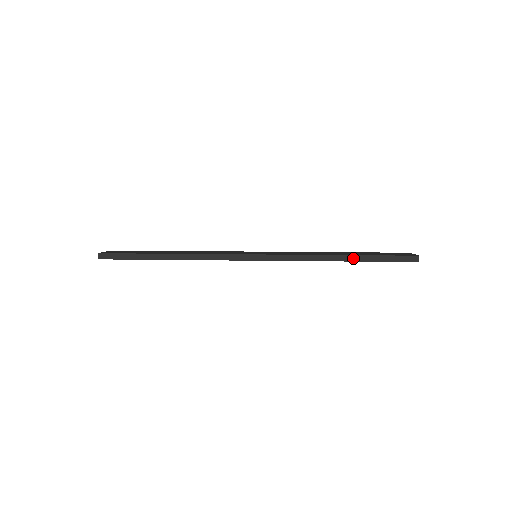
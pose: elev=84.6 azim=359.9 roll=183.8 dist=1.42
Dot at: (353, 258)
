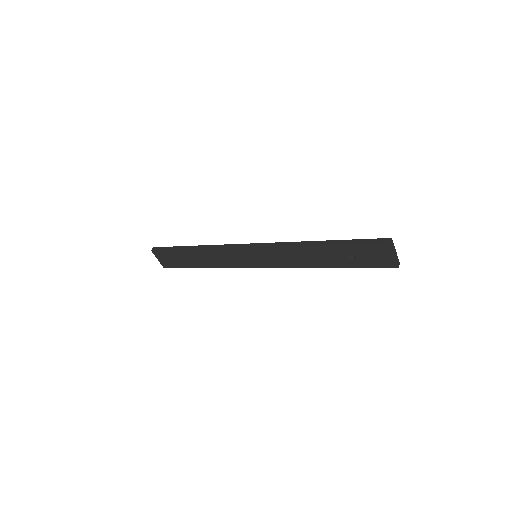
Dot at: (328, 242)
